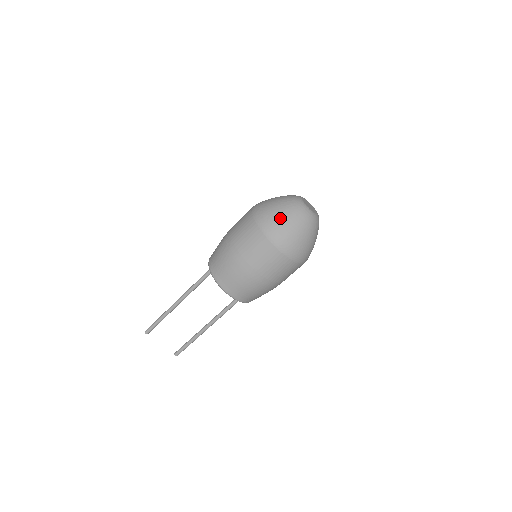
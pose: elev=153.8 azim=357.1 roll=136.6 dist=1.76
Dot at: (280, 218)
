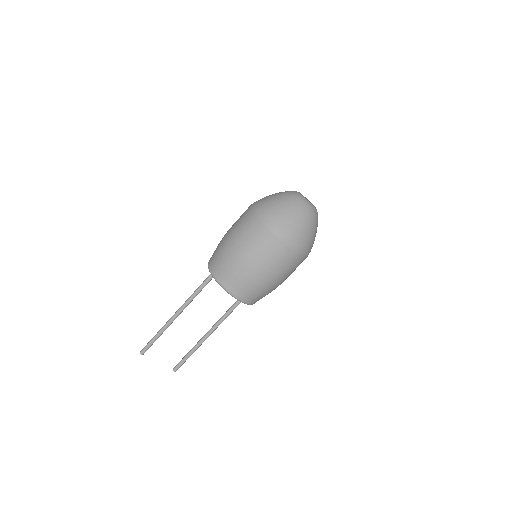
Dot at: (286, 215)
